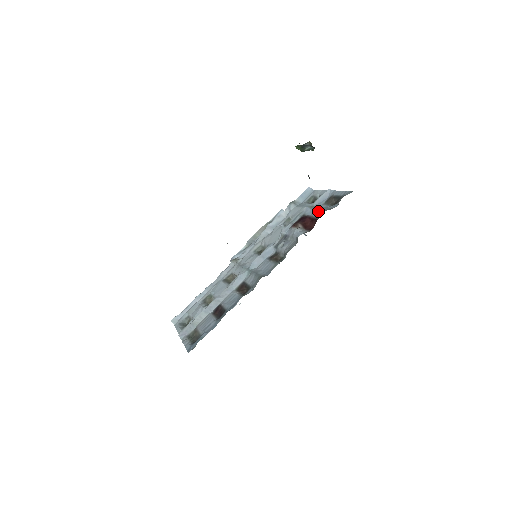
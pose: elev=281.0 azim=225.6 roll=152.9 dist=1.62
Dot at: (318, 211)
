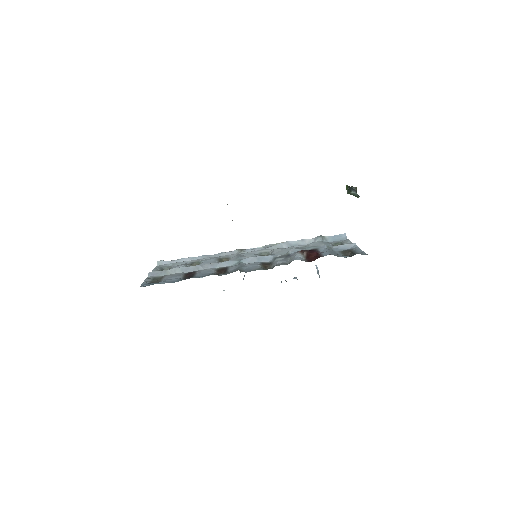
Dot at: (328, 252)
